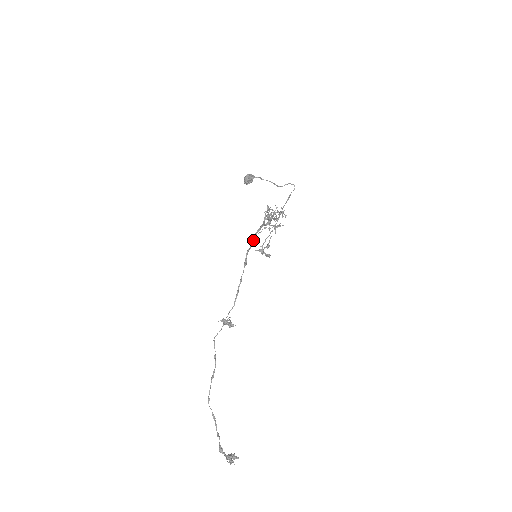
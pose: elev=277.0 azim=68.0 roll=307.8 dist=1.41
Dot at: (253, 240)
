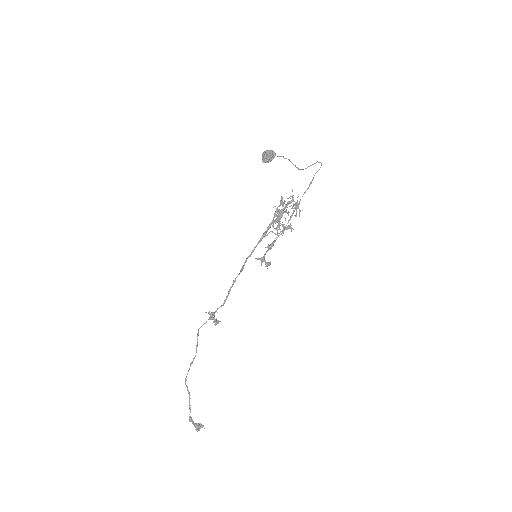
Dot at: (255, 246)
